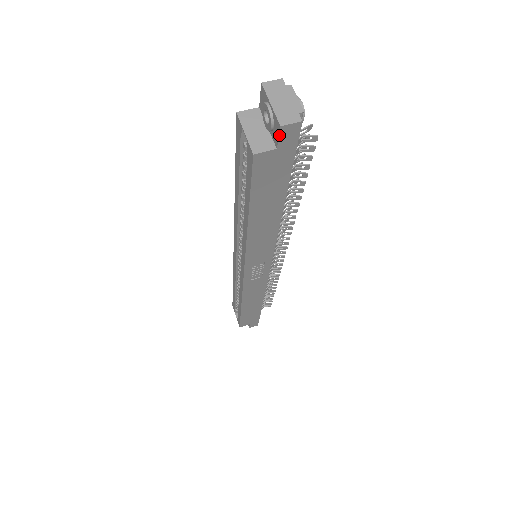
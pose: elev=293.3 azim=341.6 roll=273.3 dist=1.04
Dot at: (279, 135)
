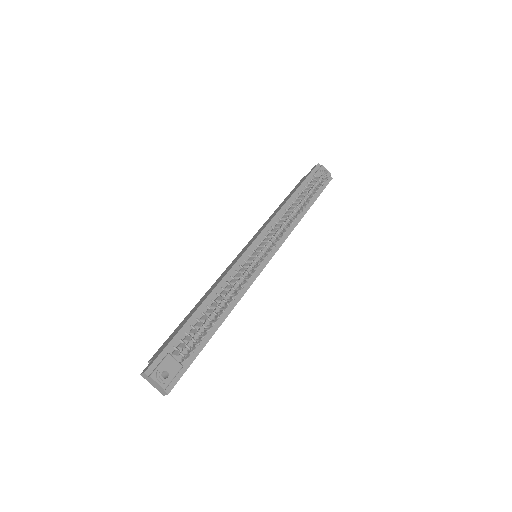
Dot at: occluded
